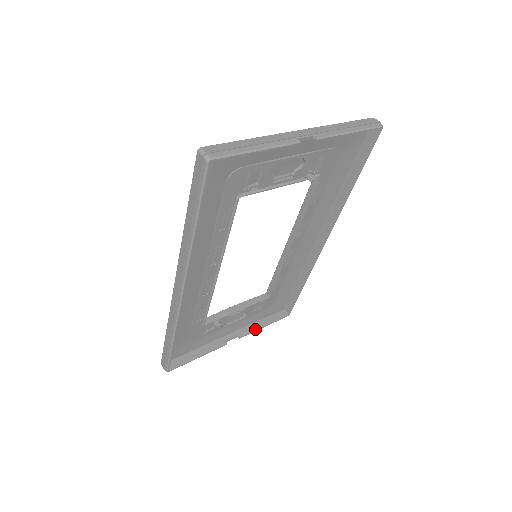
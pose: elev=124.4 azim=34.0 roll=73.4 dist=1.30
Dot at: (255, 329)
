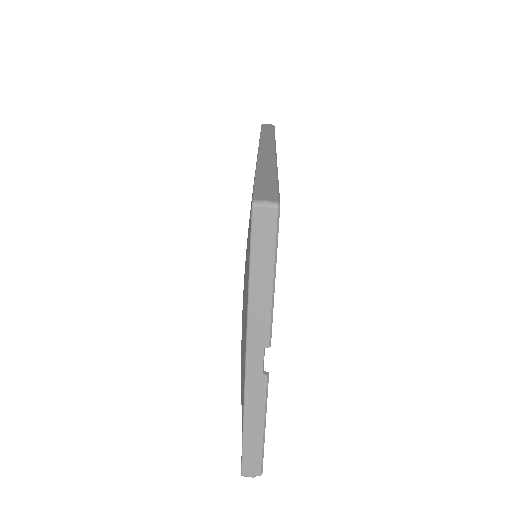
Dot at: occluded
